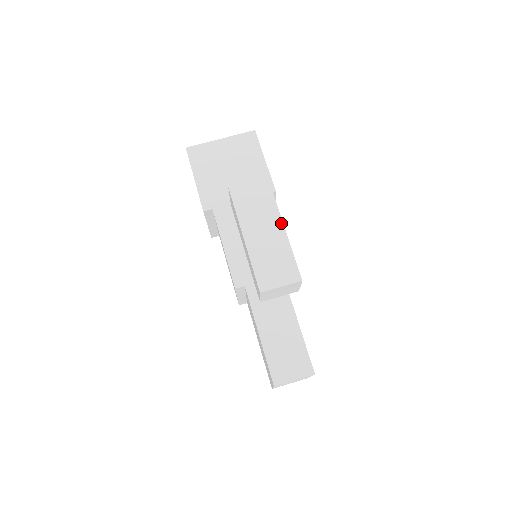
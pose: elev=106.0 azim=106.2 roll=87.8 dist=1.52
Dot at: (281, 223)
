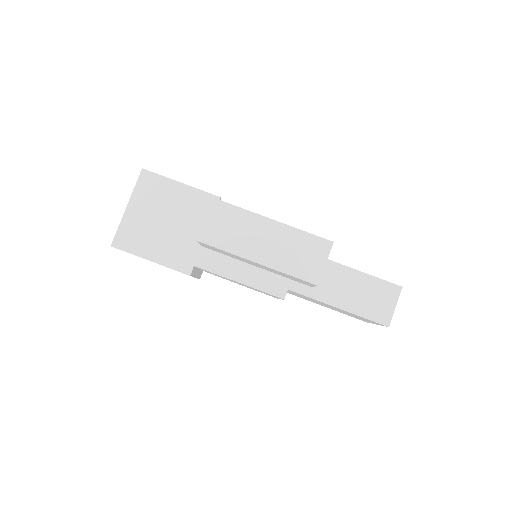
Dot at: (268, 220)
